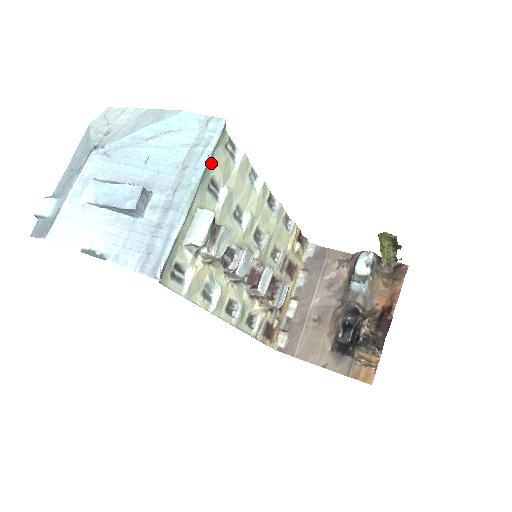
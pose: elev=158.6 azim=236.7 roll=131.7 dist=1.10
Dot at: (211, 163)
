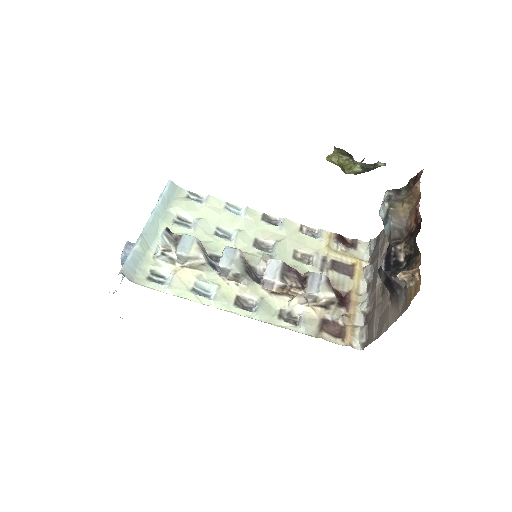
Dot at: (169, 207)
